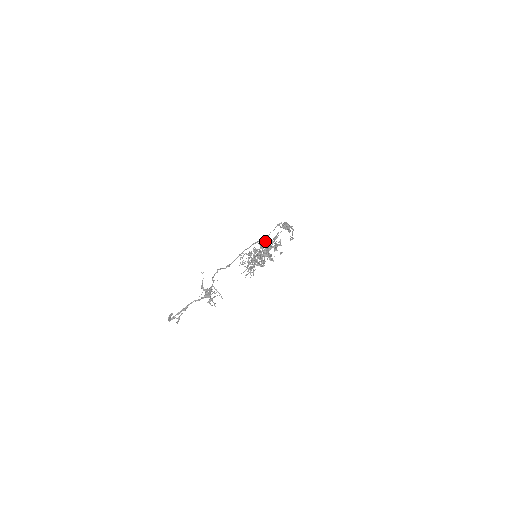
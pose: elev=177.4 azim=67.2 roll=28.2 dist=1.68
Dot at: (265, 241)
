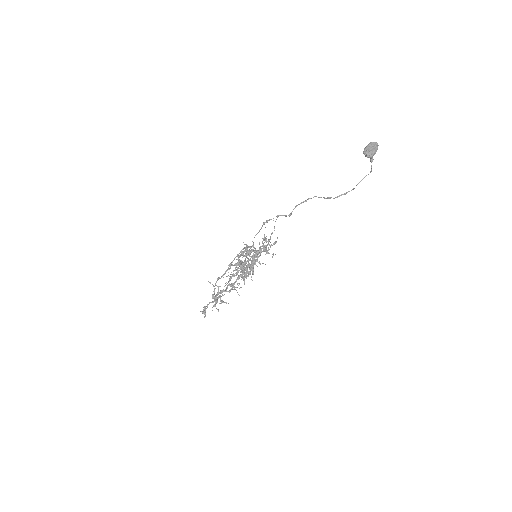
Dot at: (253, 245)
